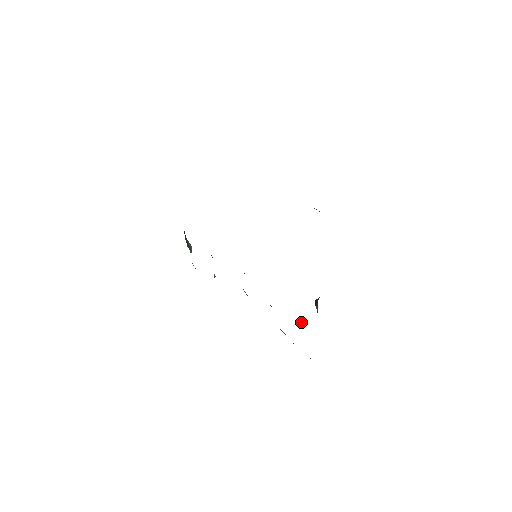
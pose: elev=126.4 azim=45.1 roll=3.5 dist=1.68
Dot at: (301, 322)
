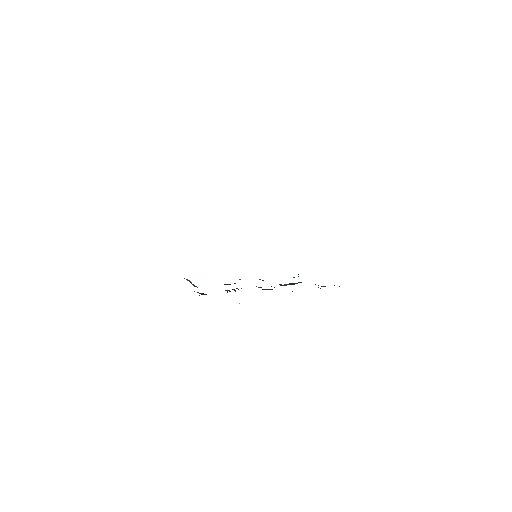
Dot at: occluded
